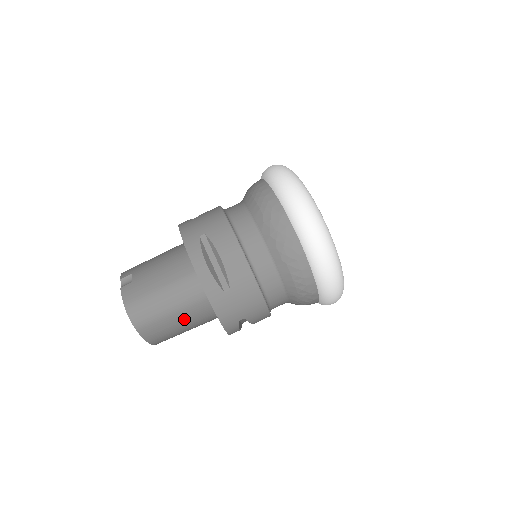
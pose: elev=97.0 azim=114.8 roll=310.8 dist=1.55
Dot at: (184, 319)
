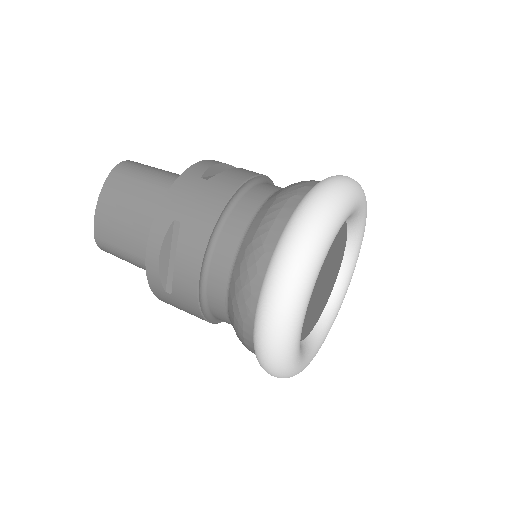
Dot at: (144, 200)
